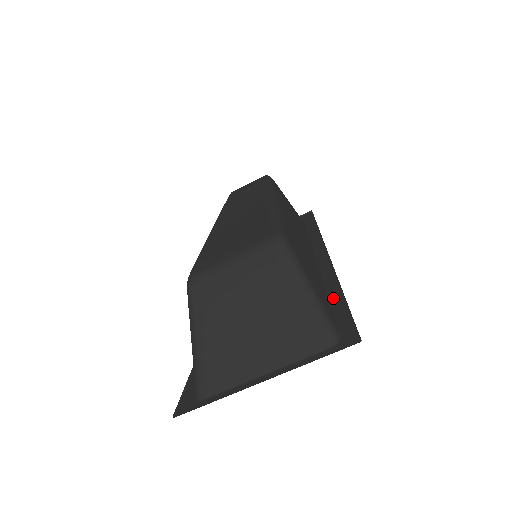
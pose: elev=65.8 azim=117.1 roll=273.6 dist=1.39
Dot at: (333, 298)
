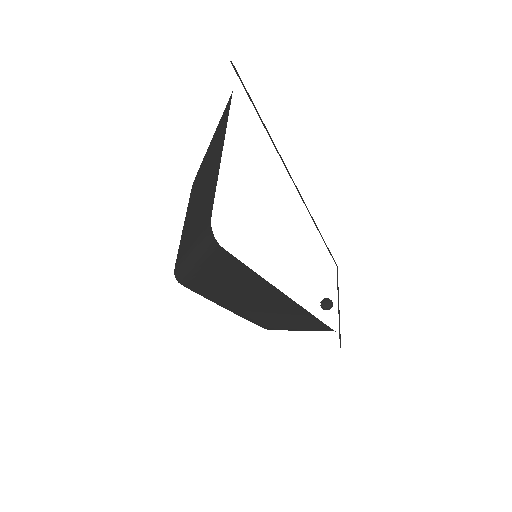
Dot at: occluded
